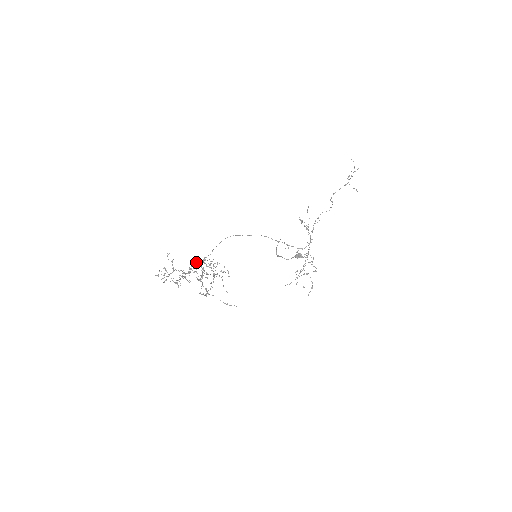
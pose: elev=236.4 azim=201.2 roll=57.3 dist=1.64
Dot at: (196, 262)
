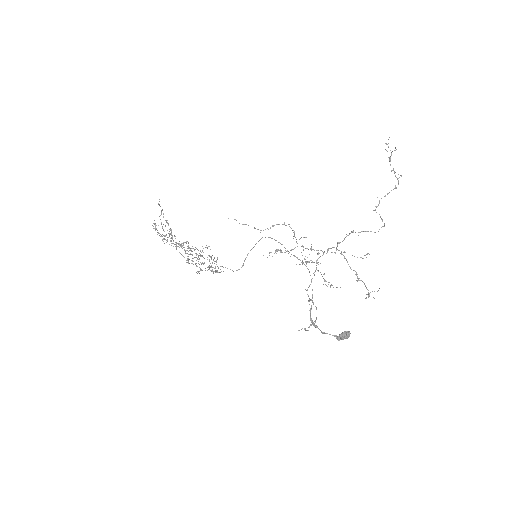
Dot at: (201, 252)
